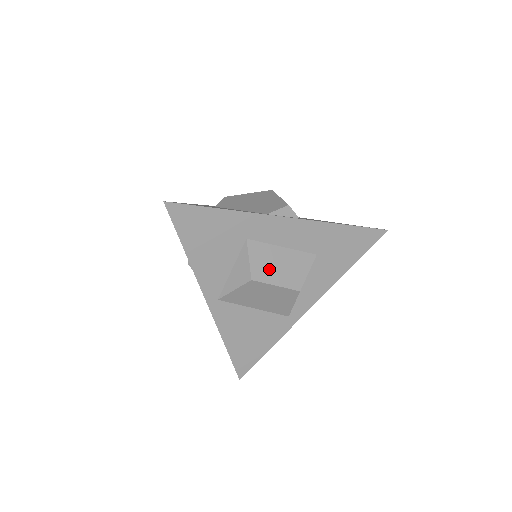
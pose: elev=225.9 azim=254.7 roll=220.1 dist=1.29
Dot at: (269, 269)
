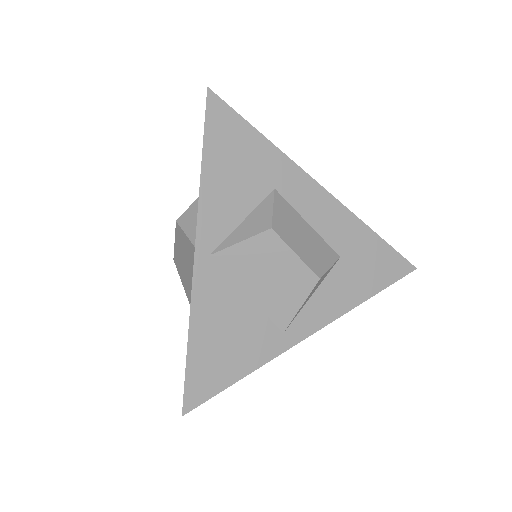
Dot at: (292, 232)
